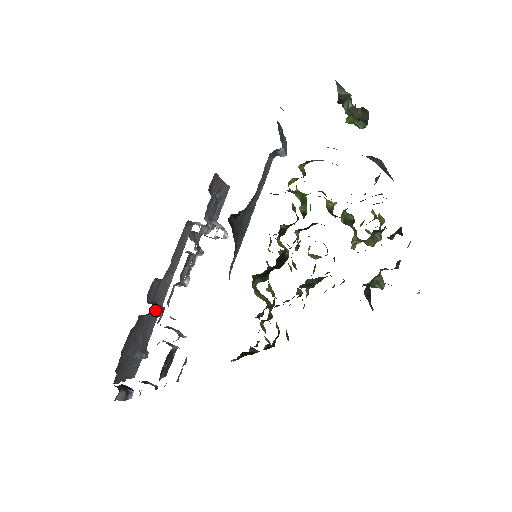
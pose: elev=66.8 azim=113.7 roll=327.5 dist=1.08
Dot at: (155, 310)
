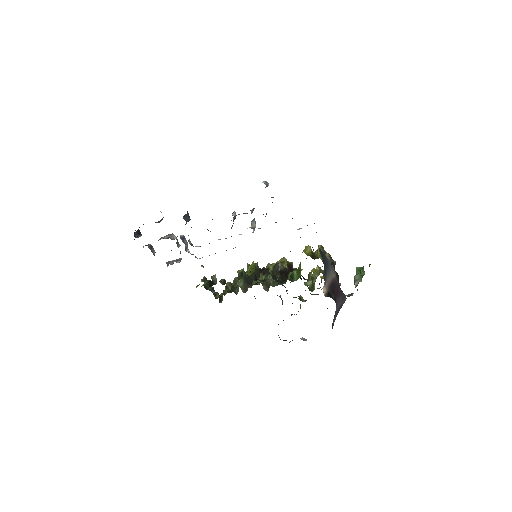
Dot at: occluded
